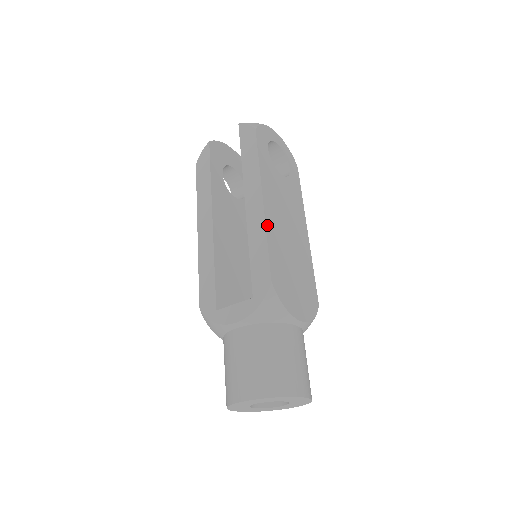
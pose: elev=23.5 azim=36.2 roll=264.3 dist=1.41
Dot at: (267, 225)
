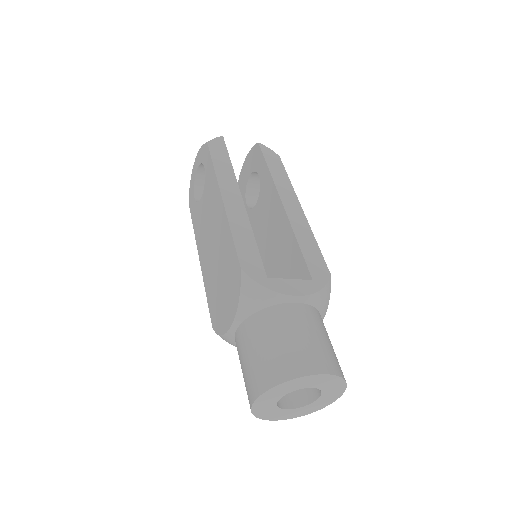
Dot at: (309, 229)
